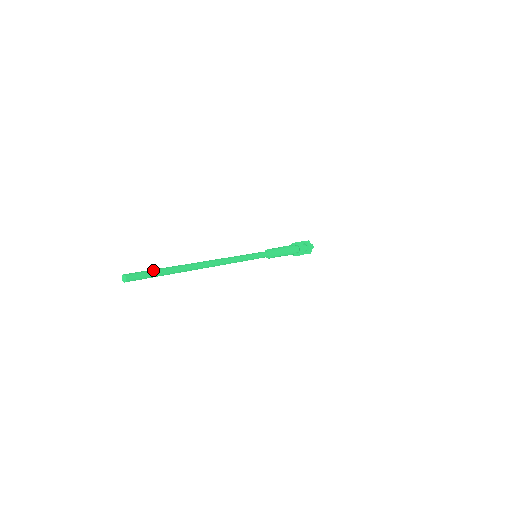
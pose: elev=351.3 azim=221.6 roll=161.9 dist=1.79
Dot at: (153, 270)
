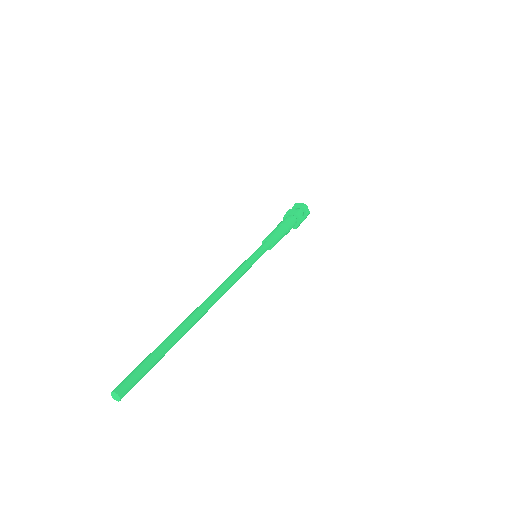
Dot at: (146, 358)
